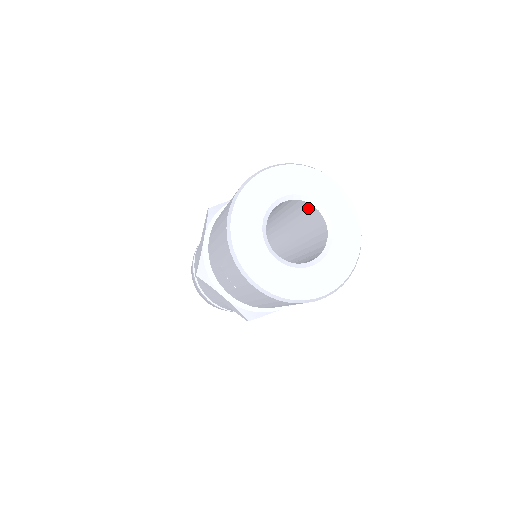
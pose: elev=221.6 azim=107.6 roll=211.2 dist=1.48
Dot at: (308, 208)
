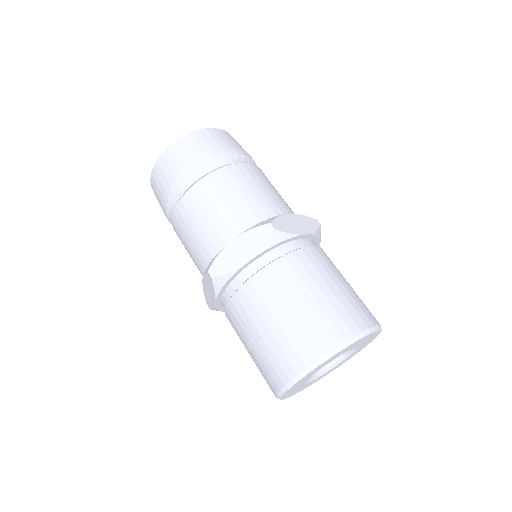
Dot at: occluded
